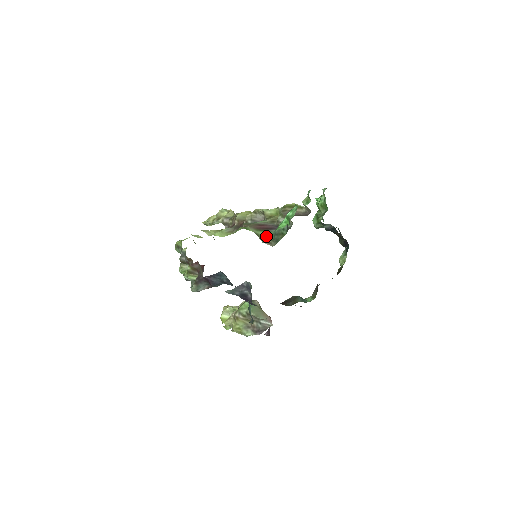
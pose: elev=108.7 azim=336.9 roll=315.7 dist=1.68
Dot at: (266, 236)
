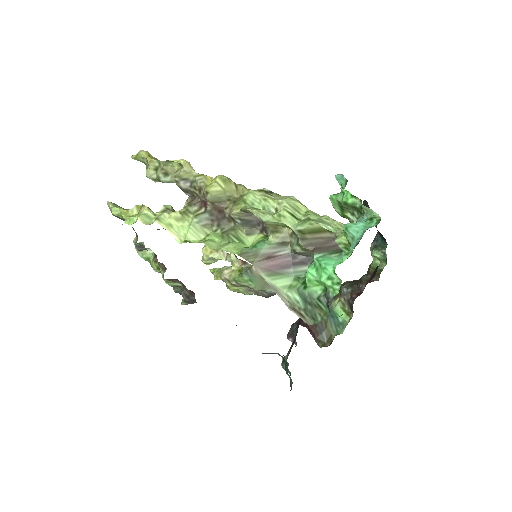
Dot at: (289, 293)
